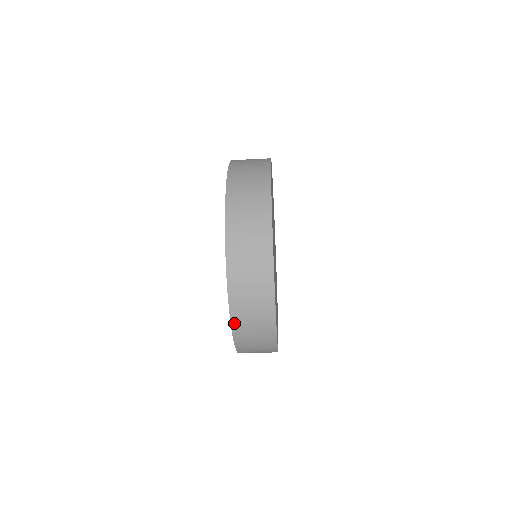
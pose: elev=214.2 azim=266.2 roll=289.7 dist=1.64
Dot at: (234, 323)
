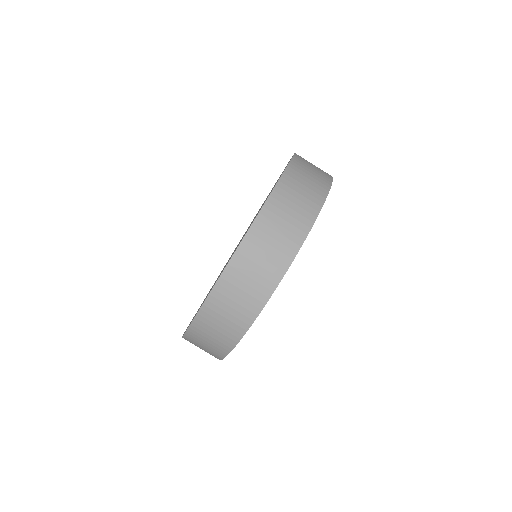
Dot at: (292, 164)
